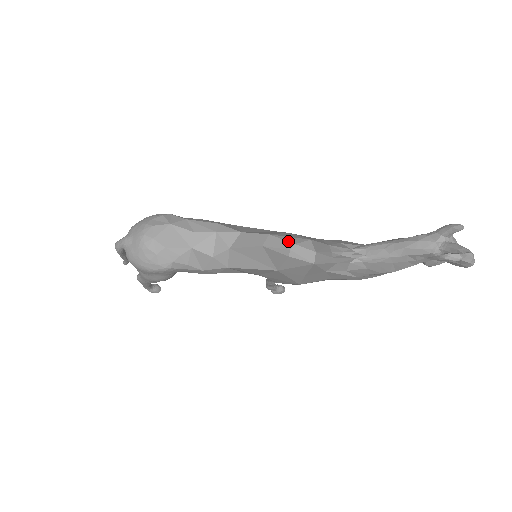
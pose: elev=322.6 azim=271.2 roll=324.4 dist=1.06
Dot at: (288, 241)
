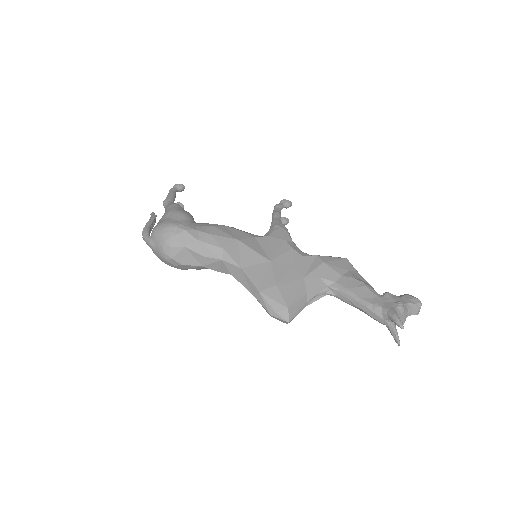
Dot at: (271, 307)
